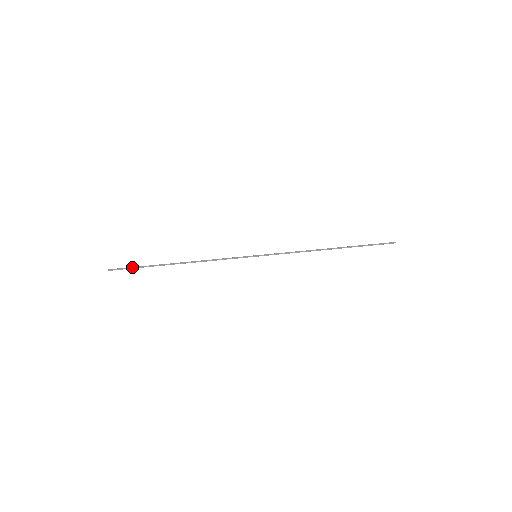
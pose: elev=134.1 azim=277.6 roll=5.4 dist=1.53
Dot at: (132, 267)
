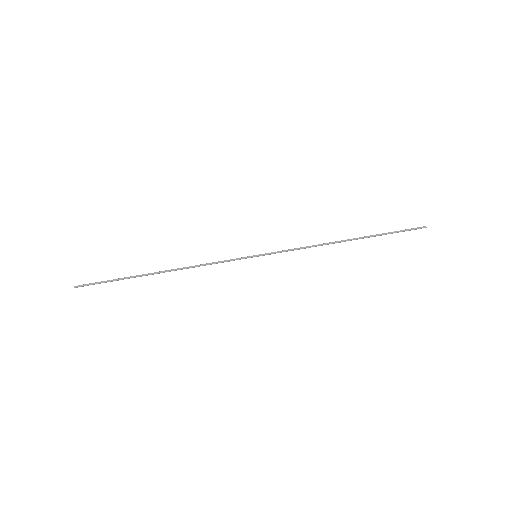
Dot at: (104, 281)
